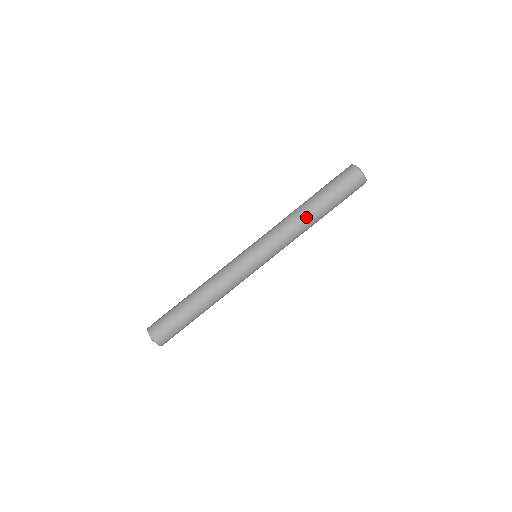
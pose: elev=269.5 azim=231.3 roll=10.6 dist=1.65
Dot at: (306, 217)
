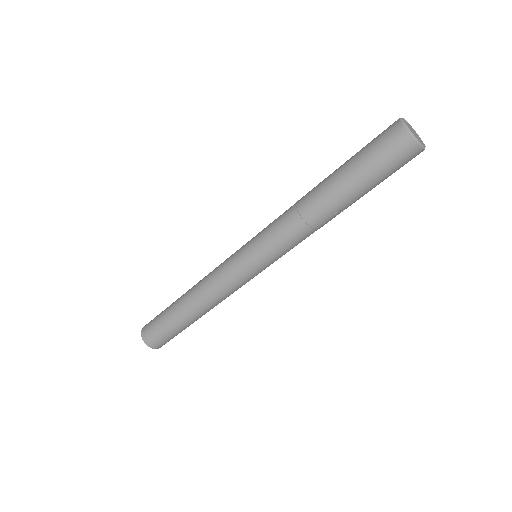
Dot at: occluded
